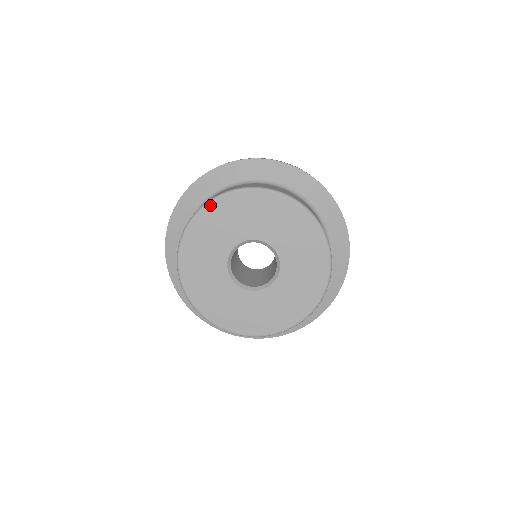
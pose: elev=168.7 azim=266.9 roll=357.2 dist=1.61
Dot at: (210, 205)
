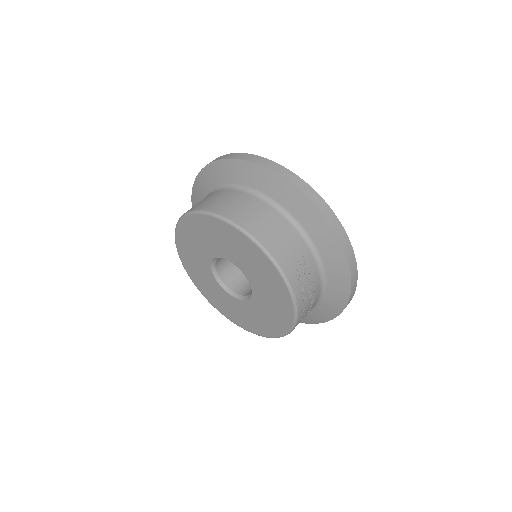
Dot at: (186, 218)
